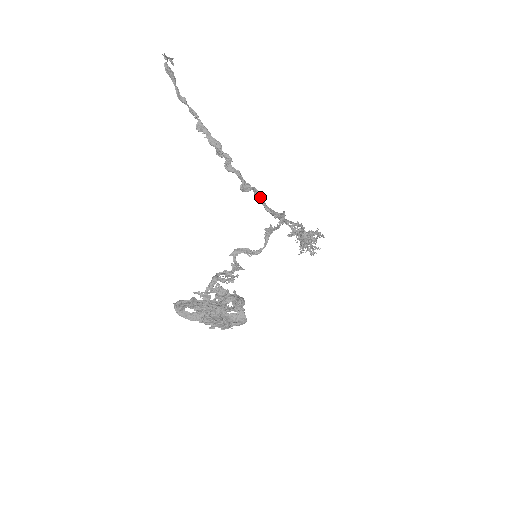
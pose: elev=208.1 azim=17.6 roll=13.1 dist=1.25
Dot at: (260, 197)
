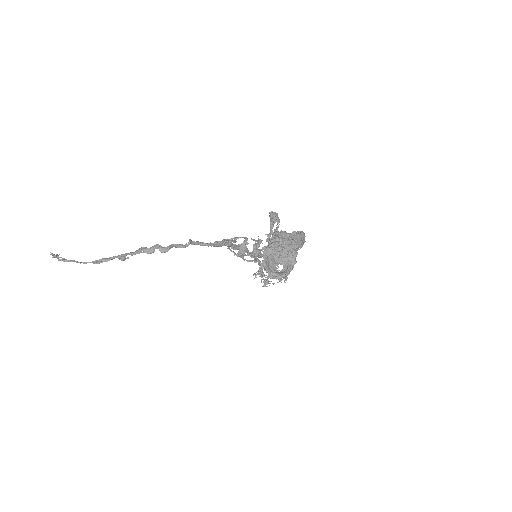
Dot at: (202, 243)
